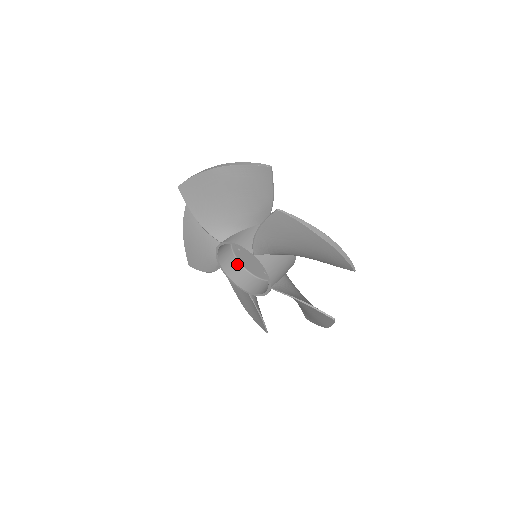
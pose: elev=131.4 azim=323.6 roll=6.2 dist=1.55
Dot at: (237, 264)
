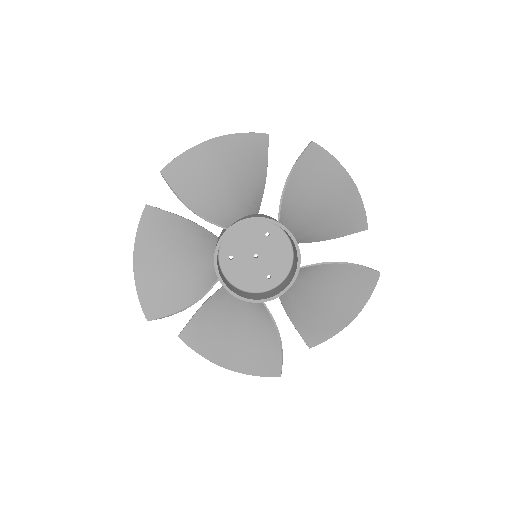
Dot at: (228, 282)
